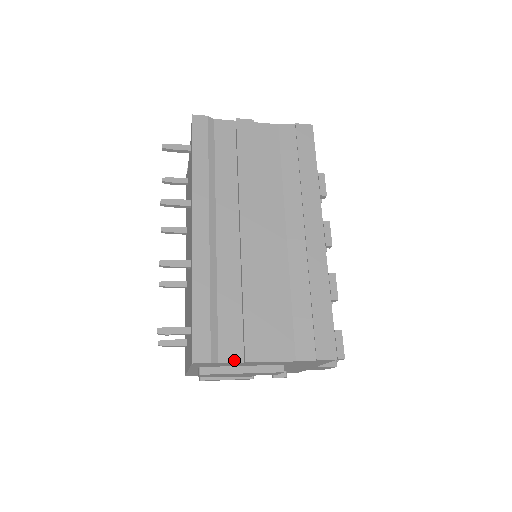
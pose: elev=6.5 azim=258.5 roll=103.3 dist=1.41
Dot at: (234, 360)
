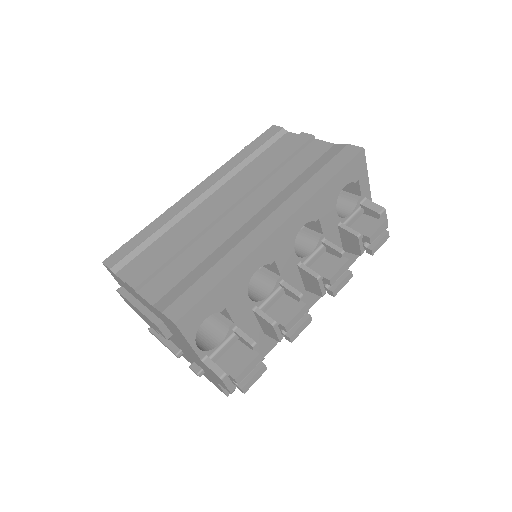
Dot at: (124, 278)
